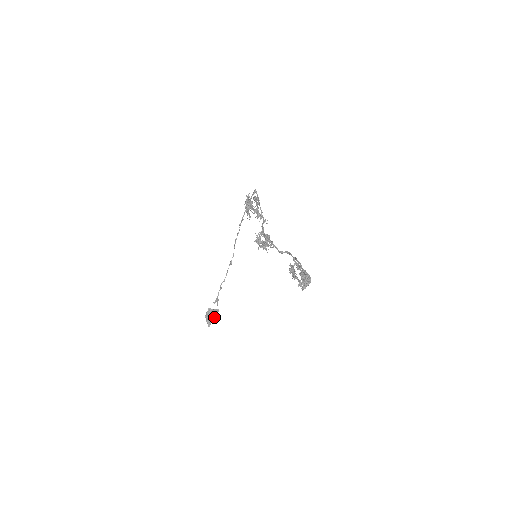
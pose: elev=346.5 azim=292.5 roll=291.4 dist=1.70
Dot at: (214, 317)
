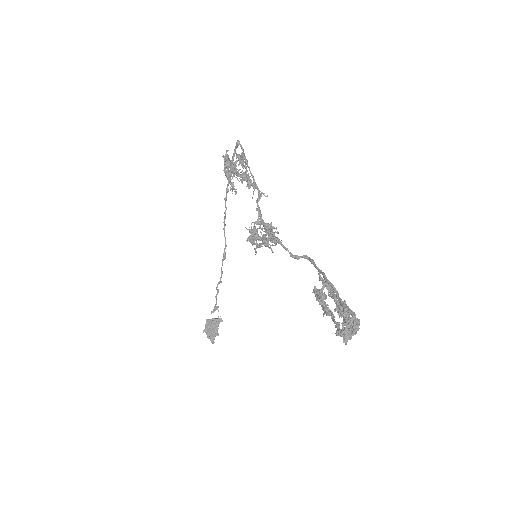
Dot at: (217, 330)
